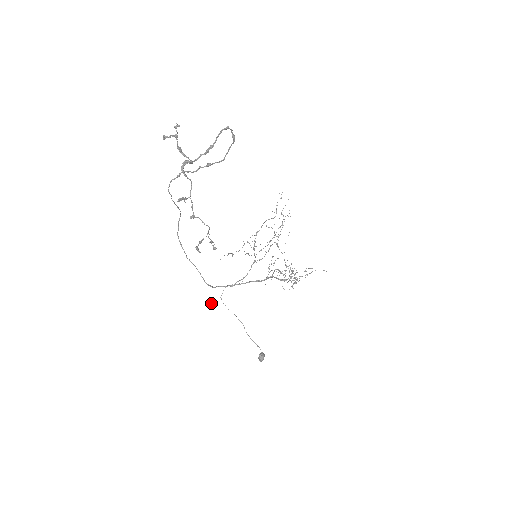
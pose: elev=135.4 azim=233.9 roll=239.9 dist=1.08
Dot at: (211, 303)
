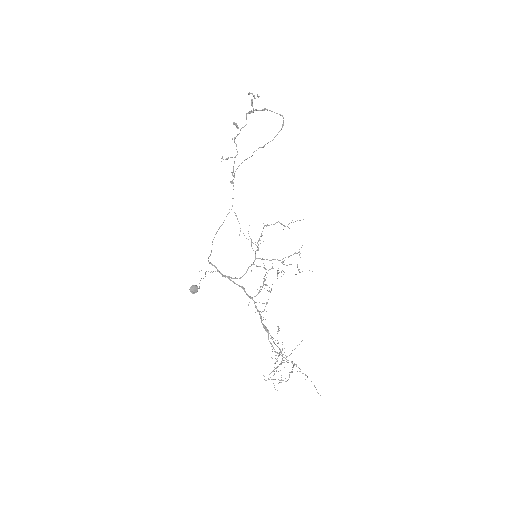
Dot at: occluded
